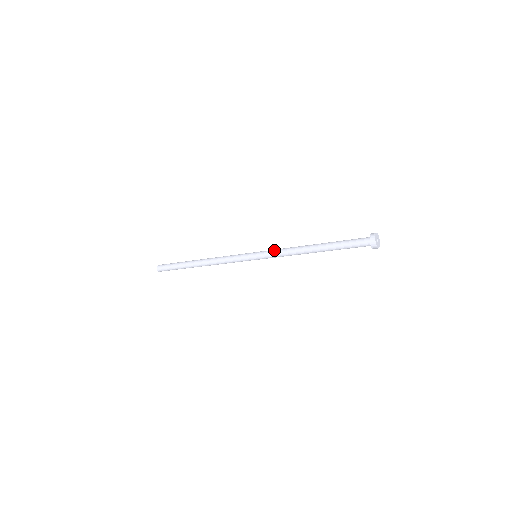
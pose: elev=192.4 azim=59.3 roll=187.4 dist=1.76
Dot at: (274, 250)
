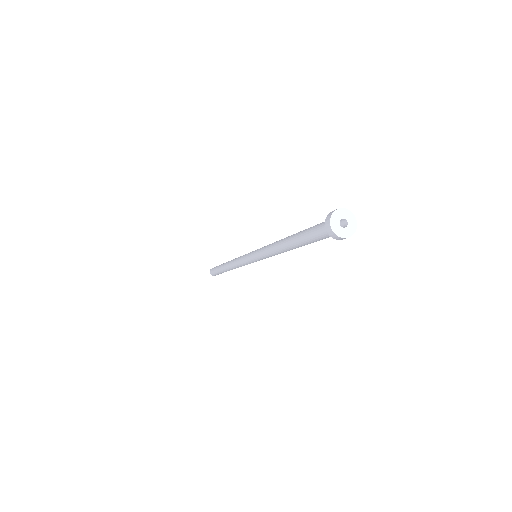
Dot at: (261, 250)
